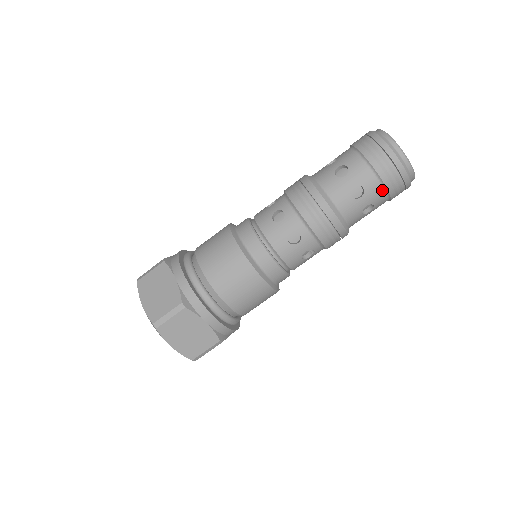
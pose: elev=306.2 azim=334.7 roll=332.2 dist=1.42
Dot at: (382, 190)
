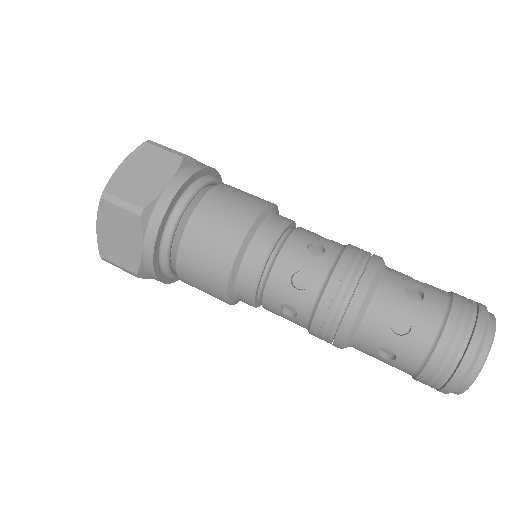
Dot at: (438, 324)
